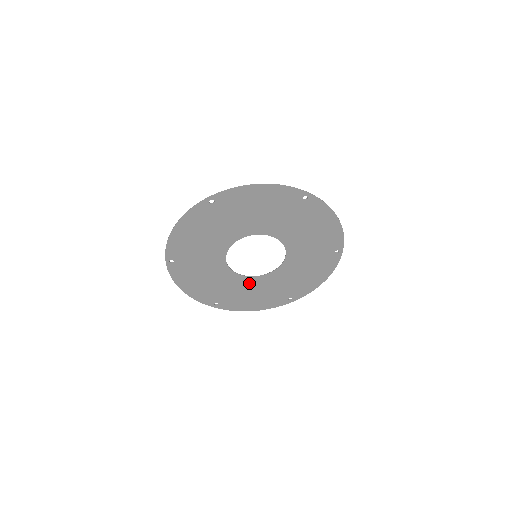
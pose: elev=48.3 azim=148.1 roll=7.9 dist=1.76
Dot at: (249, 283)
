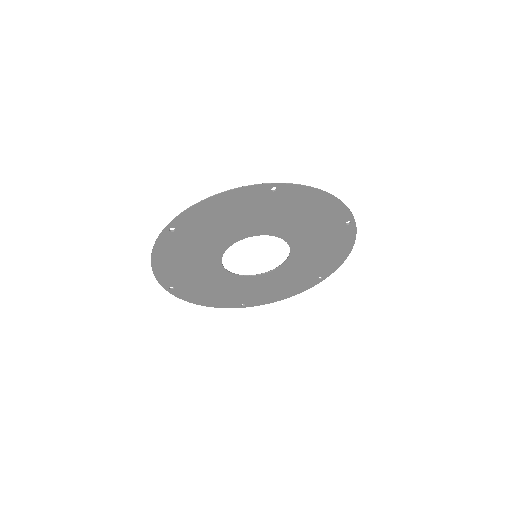
Dot at: (224, 278)
